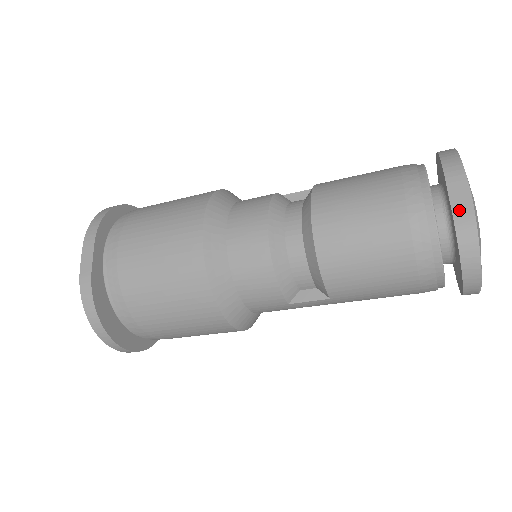
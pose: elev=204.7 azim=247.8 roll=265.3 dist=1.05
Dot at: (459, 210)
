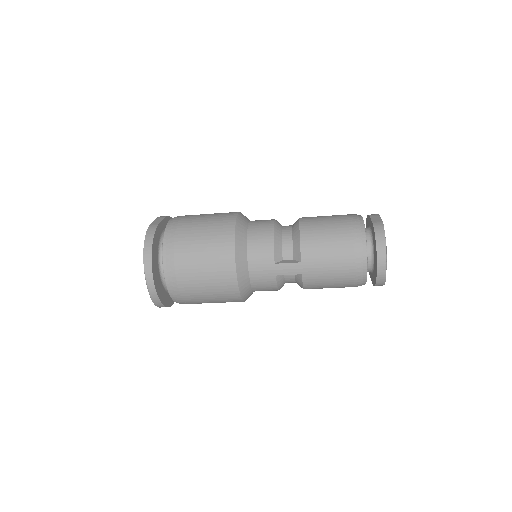
Dot at: (375, 221)
